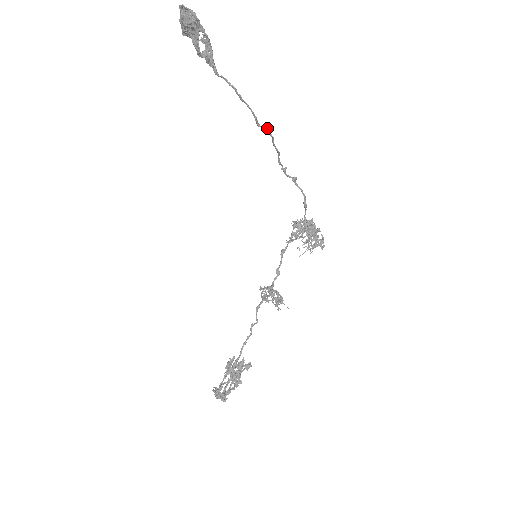
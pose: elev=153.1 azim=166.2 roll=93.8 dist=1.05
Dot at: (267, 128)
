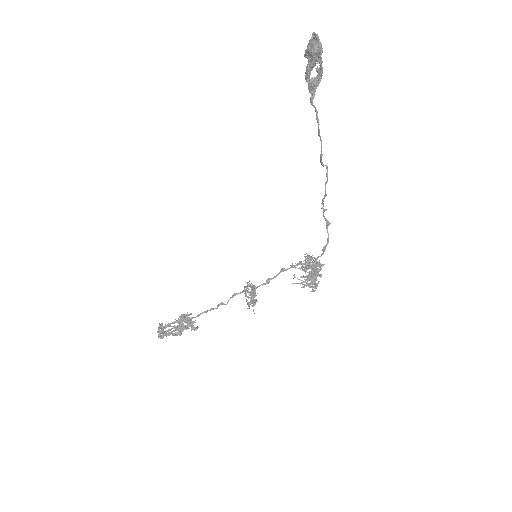
Dot at: occluded
